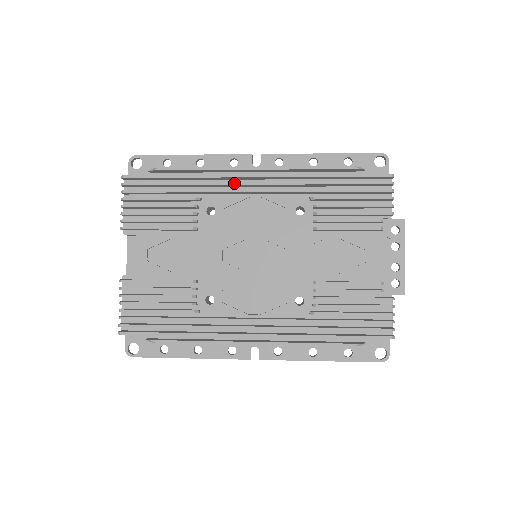
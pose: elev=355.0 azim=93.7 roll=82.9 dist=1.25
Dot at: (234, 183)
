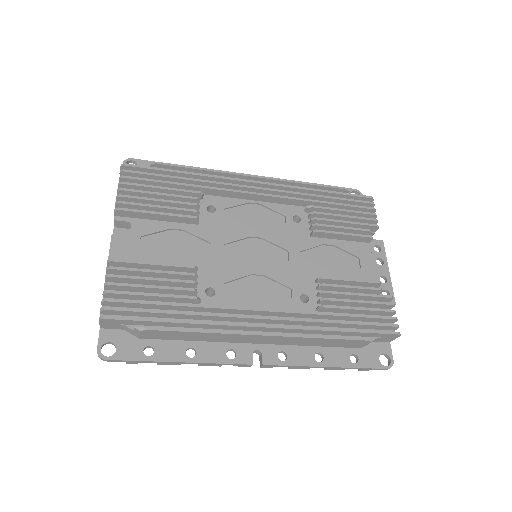
Dot at: (237, 185)
